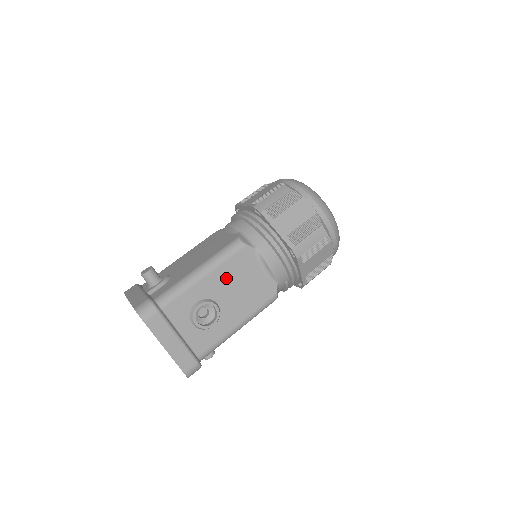
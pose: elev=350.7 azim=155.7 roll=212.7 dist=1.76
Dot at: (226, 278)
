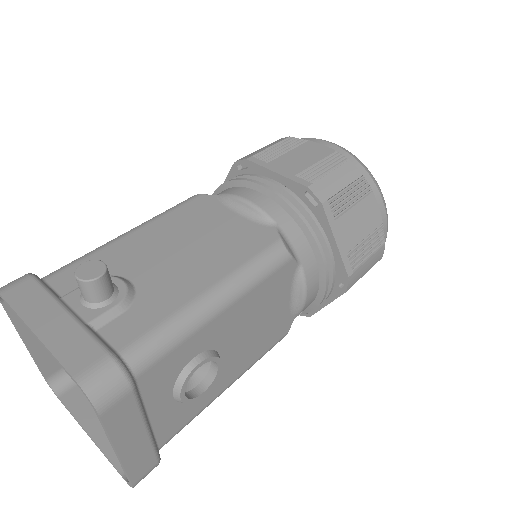
Dot at: (247, 312)
